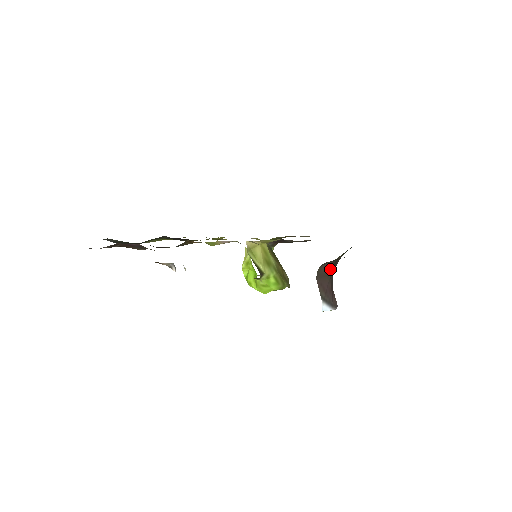
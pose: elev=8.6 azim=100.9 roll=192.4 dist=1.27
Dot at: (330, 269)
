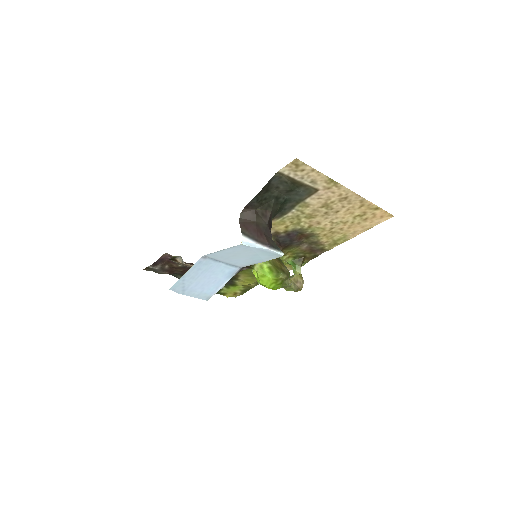
Dot at: (254, 216)
